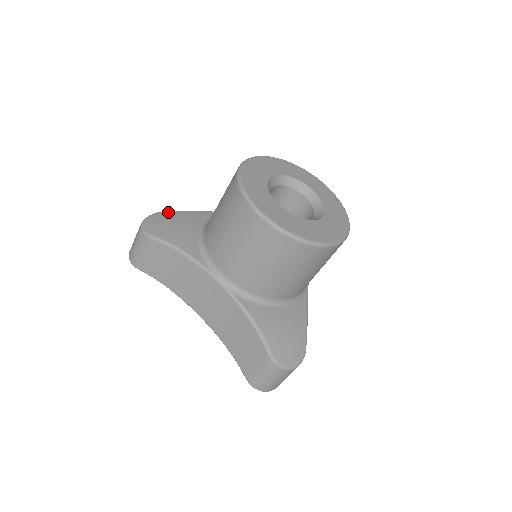
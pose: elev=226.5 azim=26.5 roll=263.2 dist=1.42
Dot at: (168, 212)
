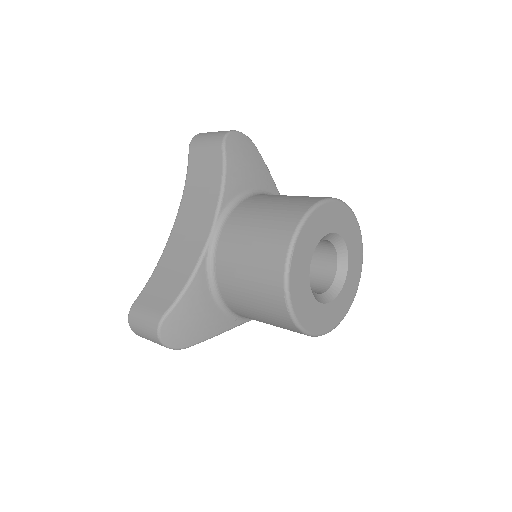
Dot at: (172, 314)
